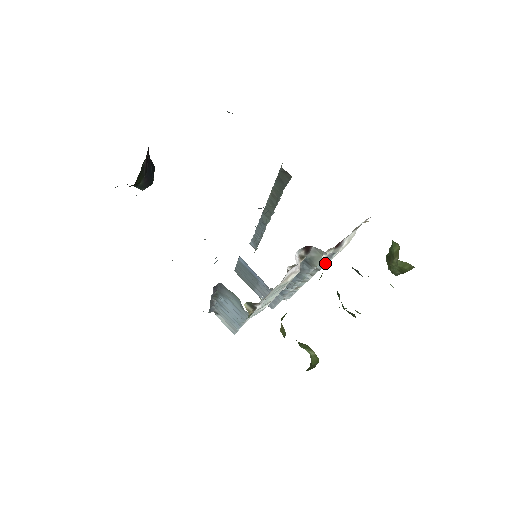
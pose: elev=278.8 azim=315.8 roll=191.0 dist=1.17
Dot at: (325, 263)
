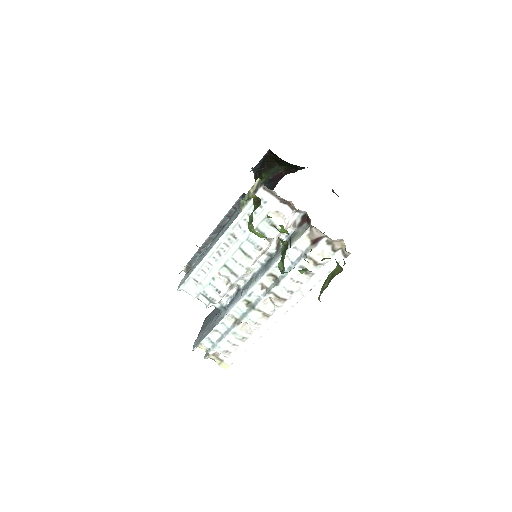
Dot at: occluded
